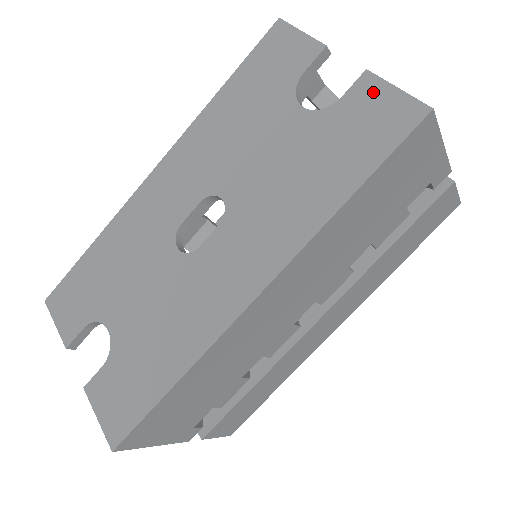
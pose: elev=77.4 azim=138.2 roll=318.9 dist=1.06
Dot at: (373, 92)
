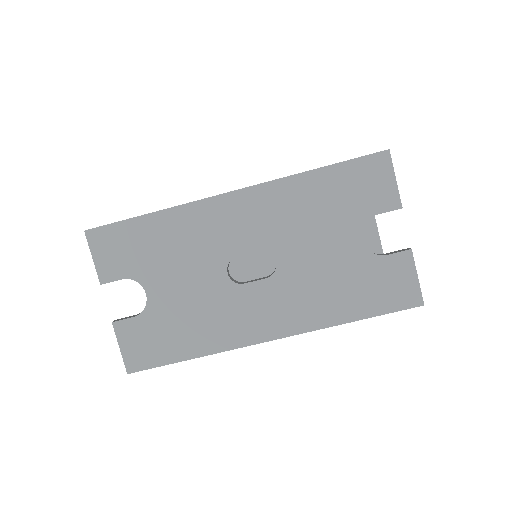
Dot at: (405, 268)
